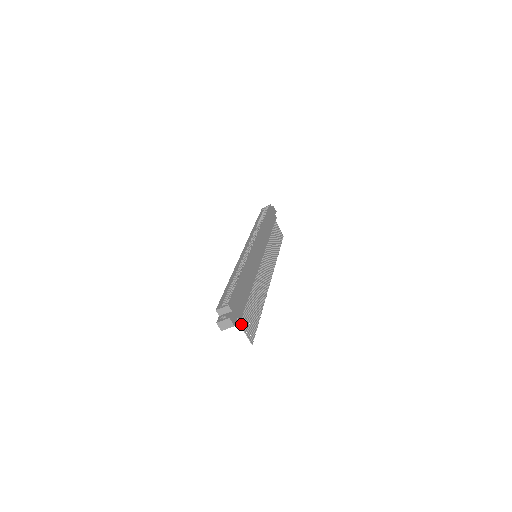
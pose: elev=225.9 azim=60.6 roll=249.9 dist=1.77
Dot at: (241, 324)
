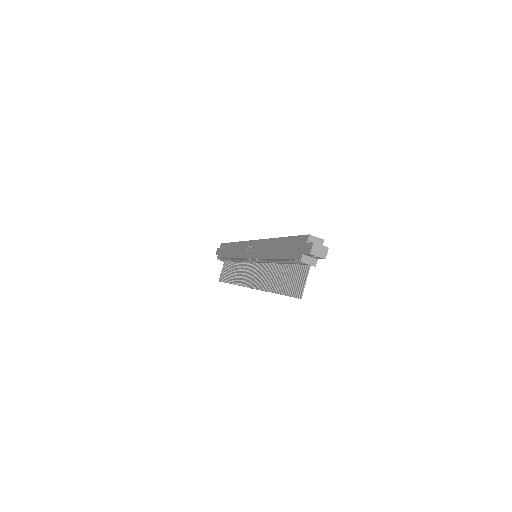
Dot at: (308, 270)
